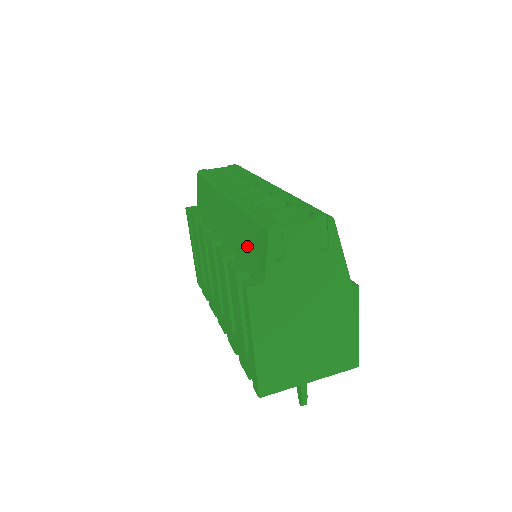
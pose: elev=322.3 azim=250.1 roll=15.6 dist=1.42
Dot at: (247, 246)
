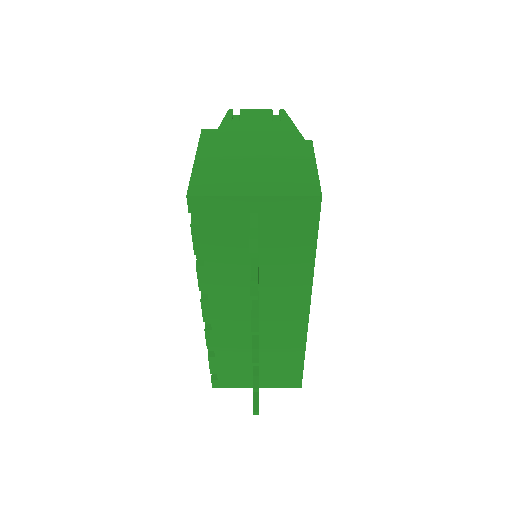
Dot at: occluded
